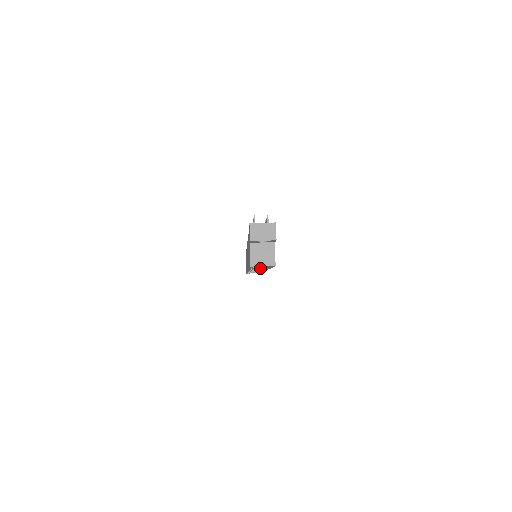
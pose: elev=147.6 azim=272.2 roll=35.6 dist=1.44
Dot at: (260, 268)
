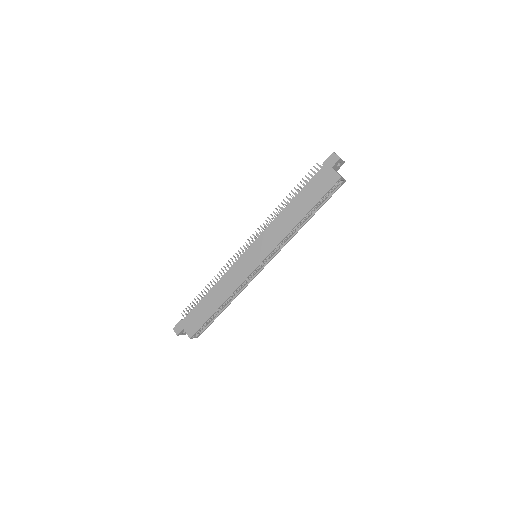
Dot at: (271, 255)
